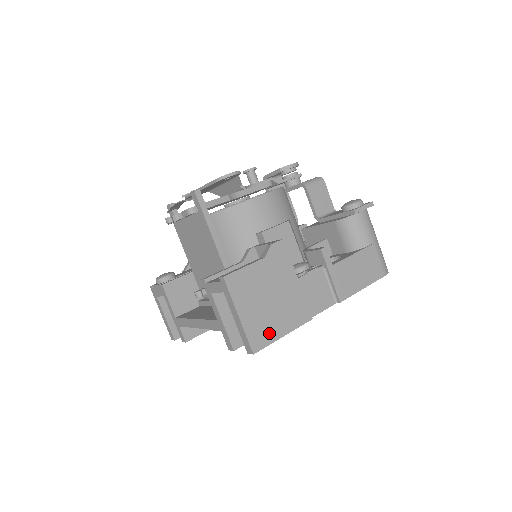
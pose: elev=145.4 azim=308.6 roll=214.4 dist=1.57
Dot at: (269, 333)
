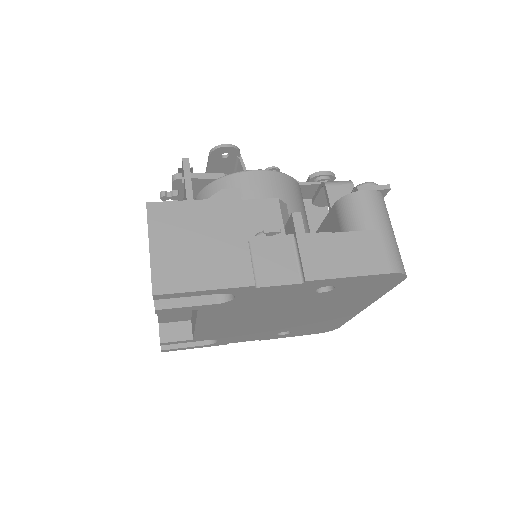
Dot at: (184, 279)
